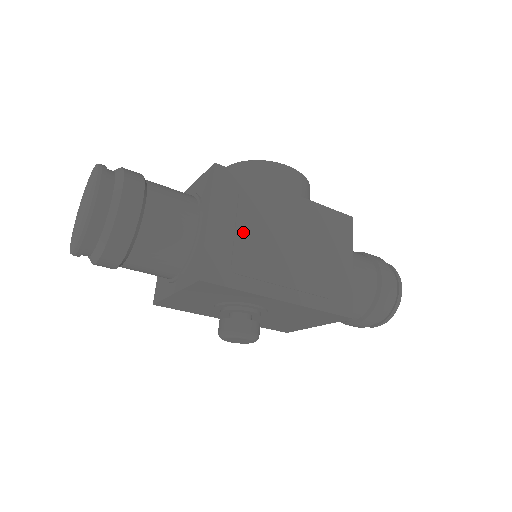
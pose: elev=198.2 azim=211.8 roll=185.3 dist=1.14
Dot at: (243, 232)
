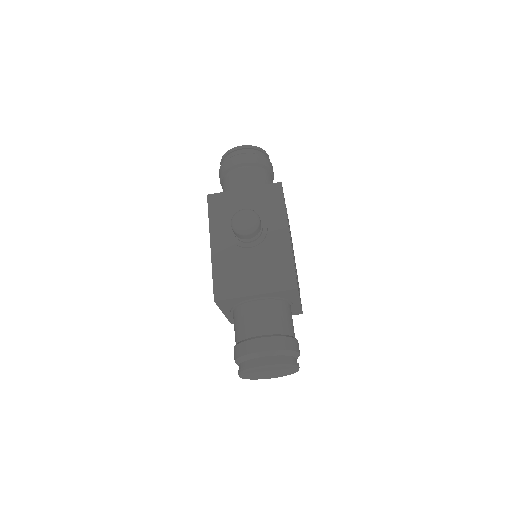
Dot at: occluded
